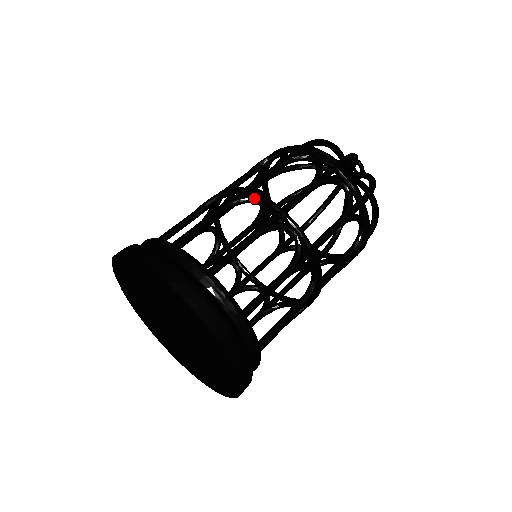
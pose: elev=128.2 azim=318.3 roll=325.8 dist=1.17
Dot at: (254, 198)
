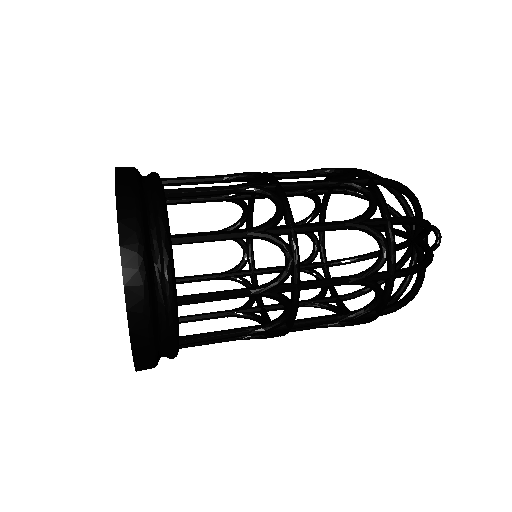
Dot at: (276, 198)
